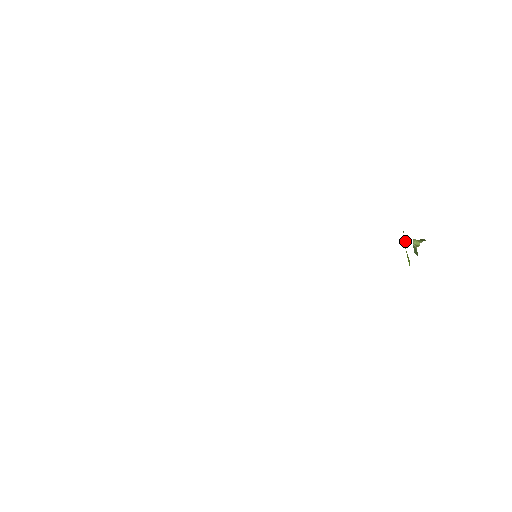
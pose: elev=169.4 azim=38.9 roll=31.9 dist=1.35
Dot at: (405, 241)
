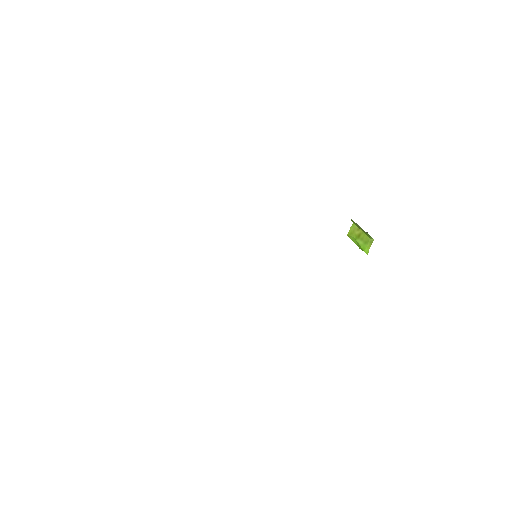
Dot at: (358, 233)
